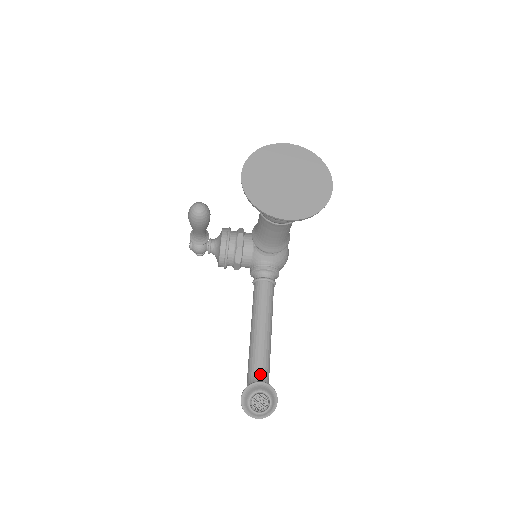
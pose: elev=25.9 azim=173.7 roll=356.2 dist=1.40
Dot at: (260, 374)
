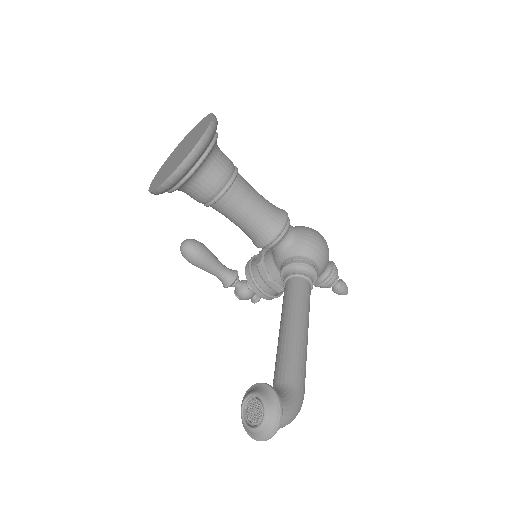
Dot at: (277, 382)
